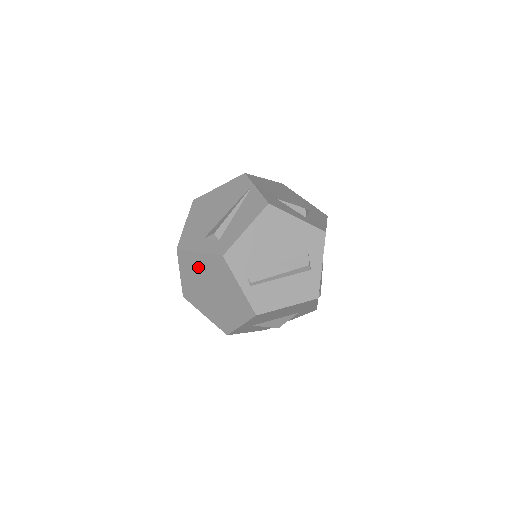
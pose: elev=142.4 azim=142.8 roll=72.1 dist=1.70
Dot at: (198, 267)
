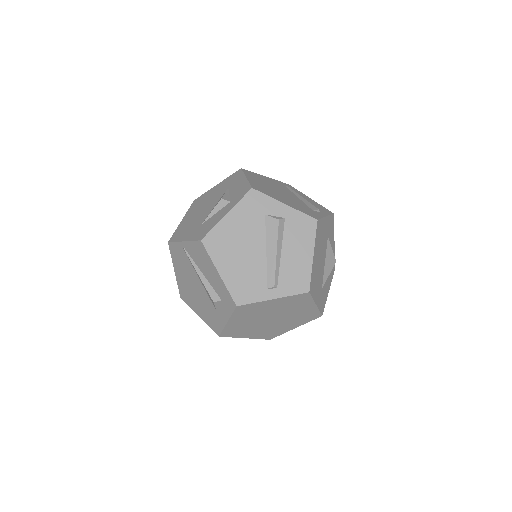
Dot at: (243, 325)
